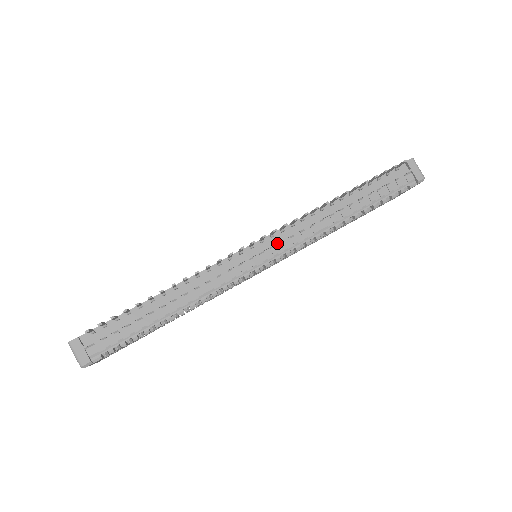
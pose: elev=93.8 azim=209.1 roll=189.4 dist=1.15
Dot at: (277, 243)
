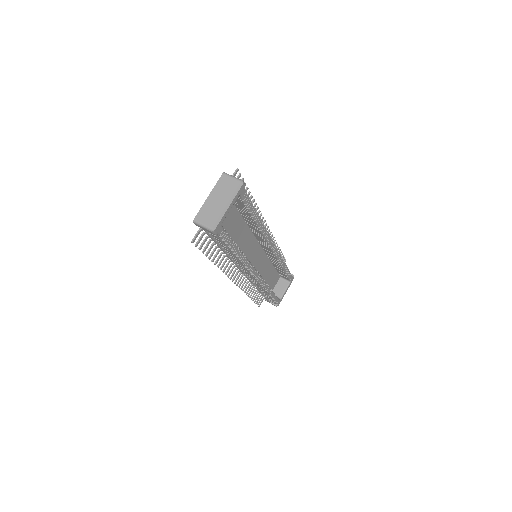
Dot at: occluded
